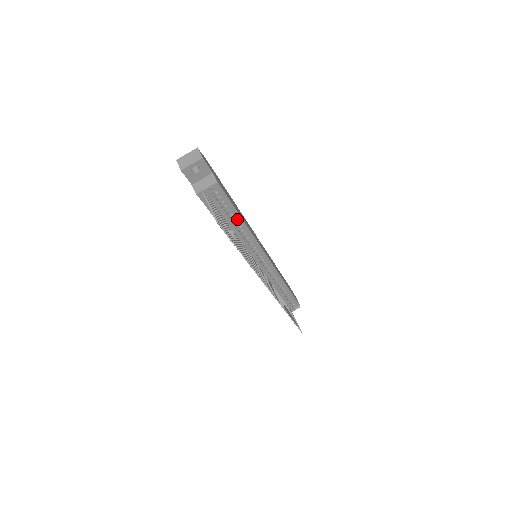
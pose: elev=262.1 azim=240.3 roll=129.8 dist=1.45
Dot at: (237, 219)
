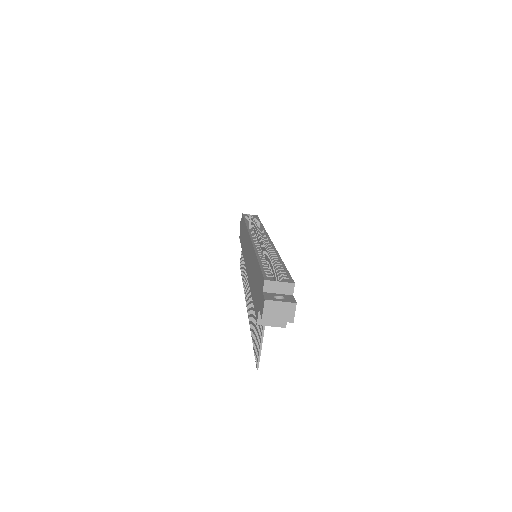
Dot at: occluded
